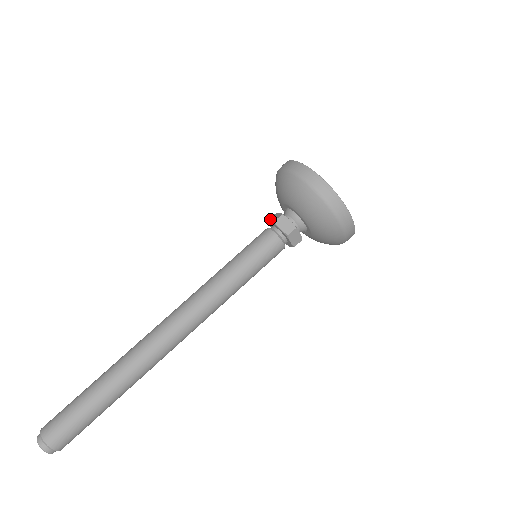
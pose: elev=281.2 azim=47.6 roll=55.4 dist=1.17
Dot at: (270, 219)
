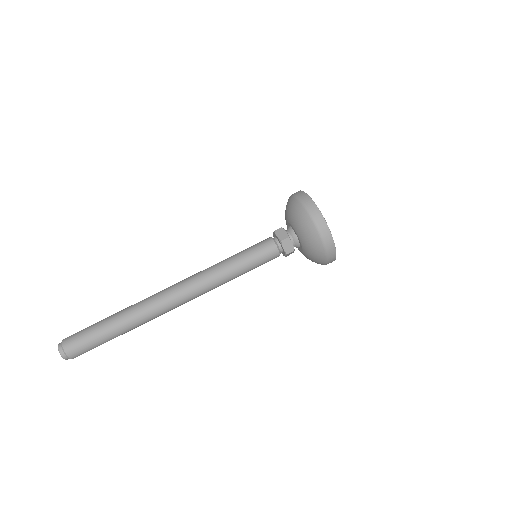
Dot at: occluded
